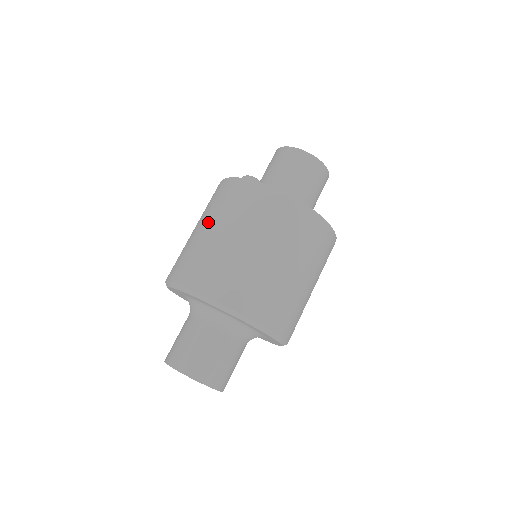
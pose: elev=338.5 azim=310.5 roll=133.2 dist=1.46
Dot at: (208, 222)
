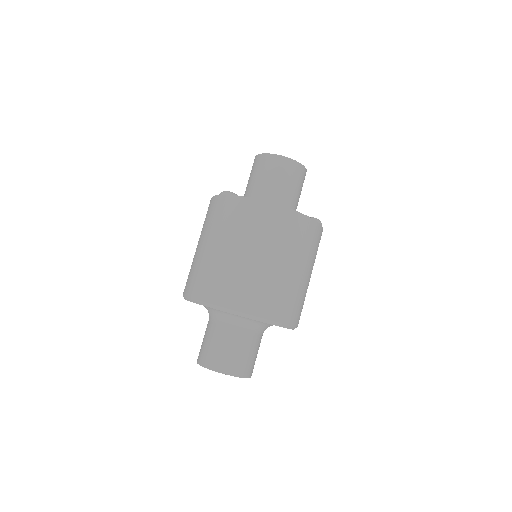
Dot at: (201, 239)
